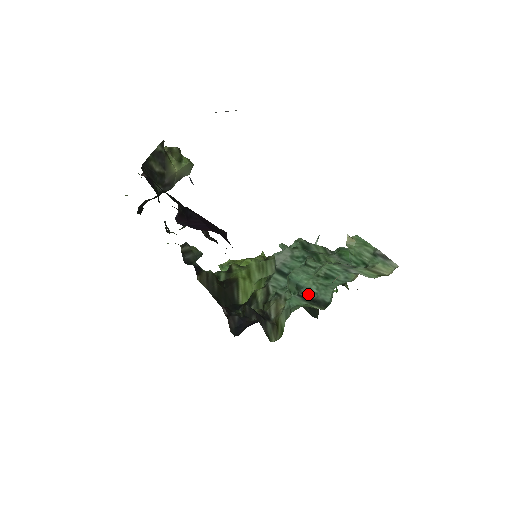
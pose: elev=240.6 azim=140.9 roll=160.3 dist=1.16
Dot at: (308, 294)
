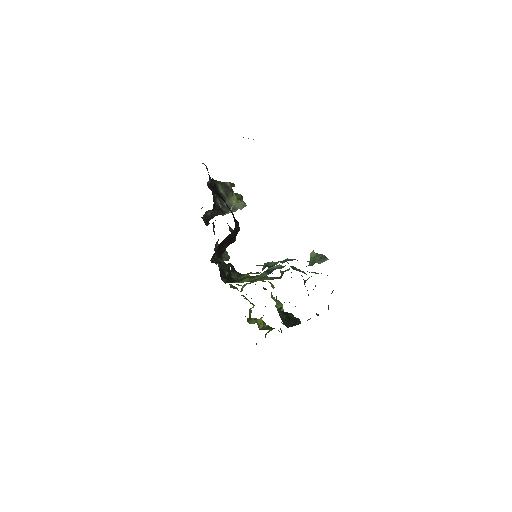
Dot at: (269, 266)
